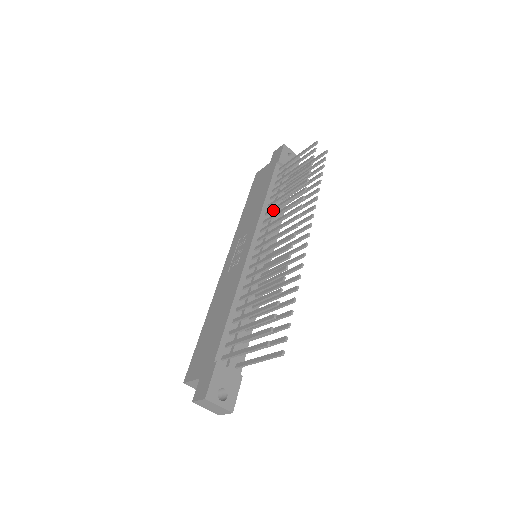
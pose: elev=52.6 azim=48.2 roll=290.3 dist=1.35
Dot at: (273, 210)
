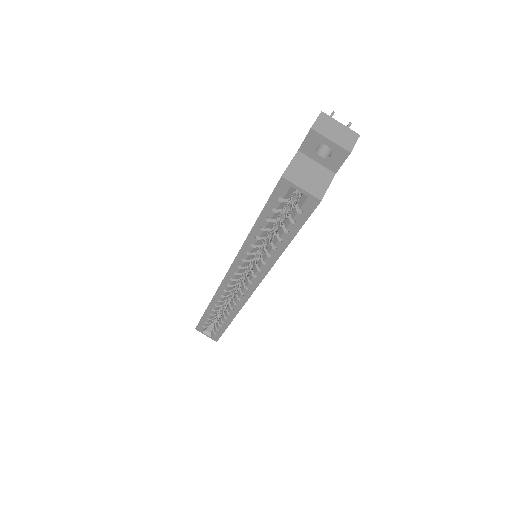
Dot at: occluded
